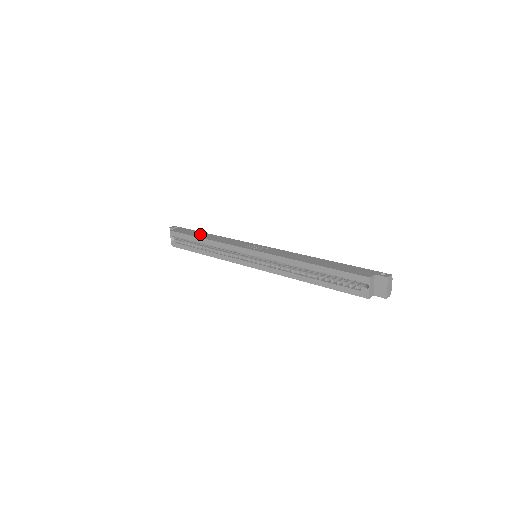
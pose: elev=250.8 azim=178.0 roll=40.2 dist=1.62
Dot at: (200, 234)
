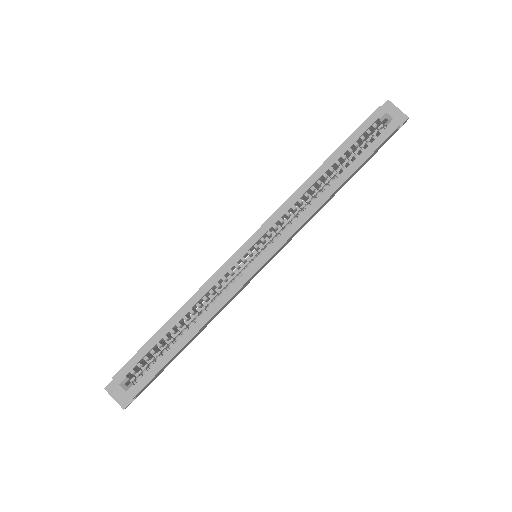
Dot at: occluded
